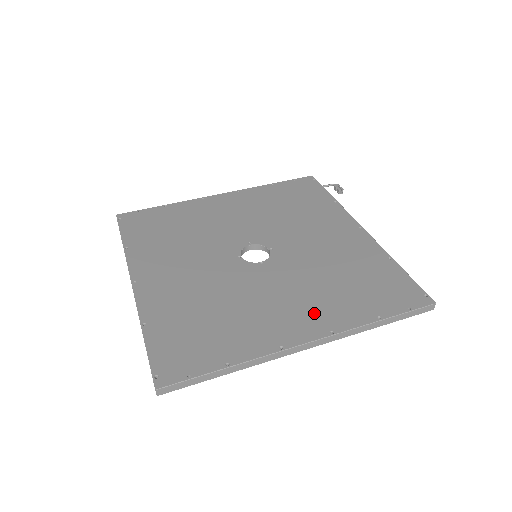
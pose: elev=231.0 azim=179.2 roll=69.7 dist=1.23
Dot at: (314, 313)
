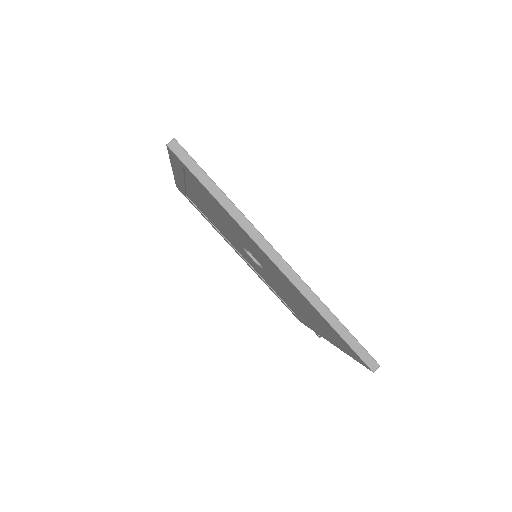
Dot at: occluded
